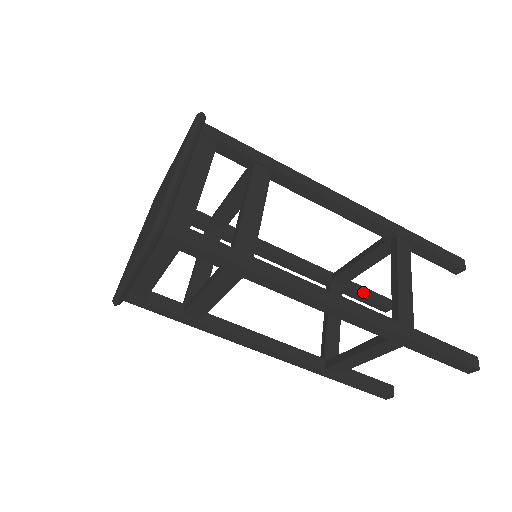
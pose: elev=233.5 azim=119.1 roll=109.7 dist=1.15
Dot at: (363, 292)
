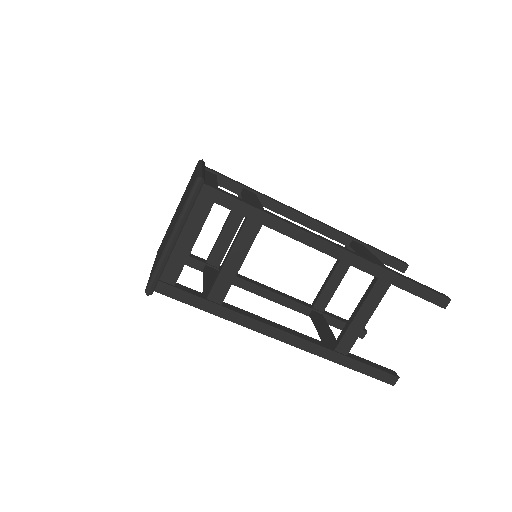
Dot at: (379, 257)
